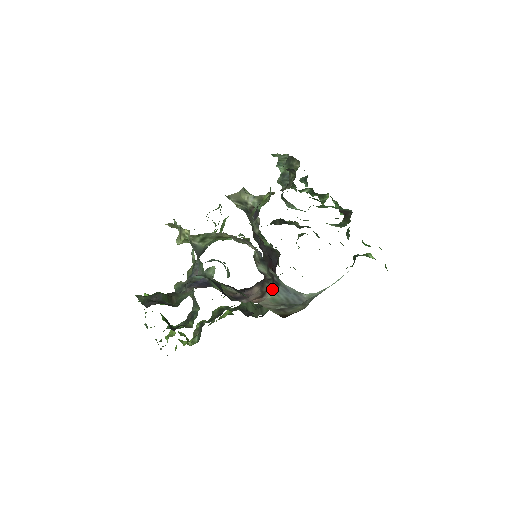
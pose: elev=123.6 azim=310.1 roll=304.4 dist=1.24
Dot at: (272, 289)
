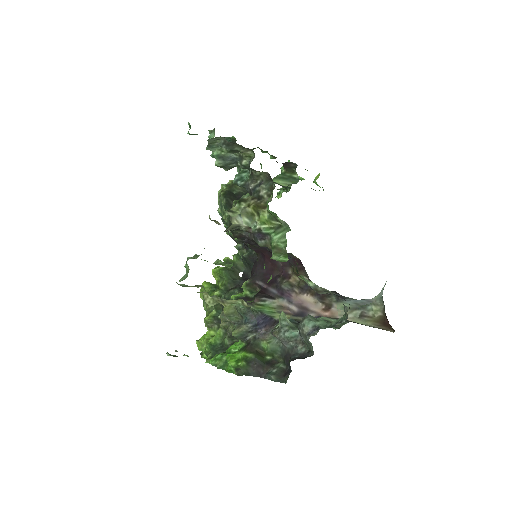
Dot at: (338, 301)
